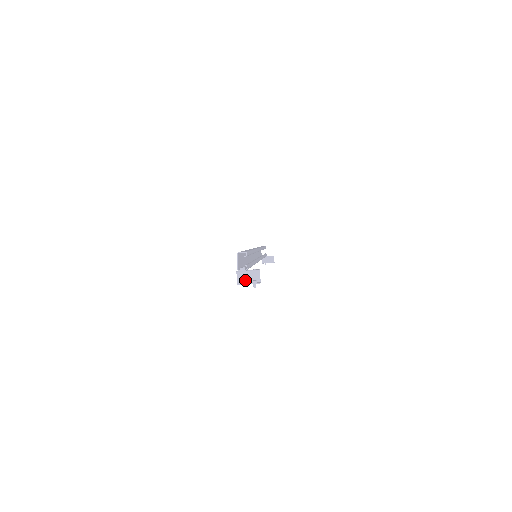
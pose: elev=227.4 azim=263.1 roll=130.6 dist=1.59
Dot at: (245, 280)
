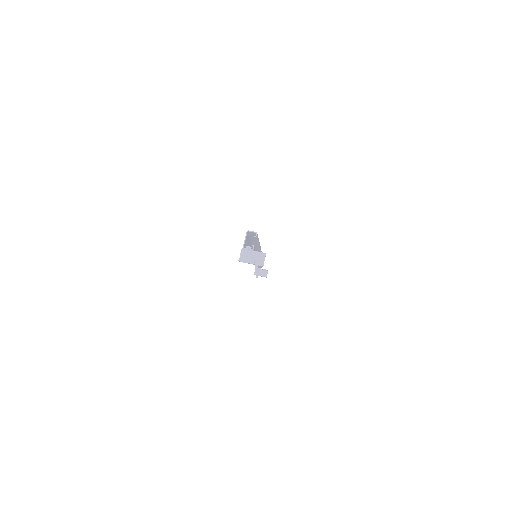
Dot at: (248, 259)
